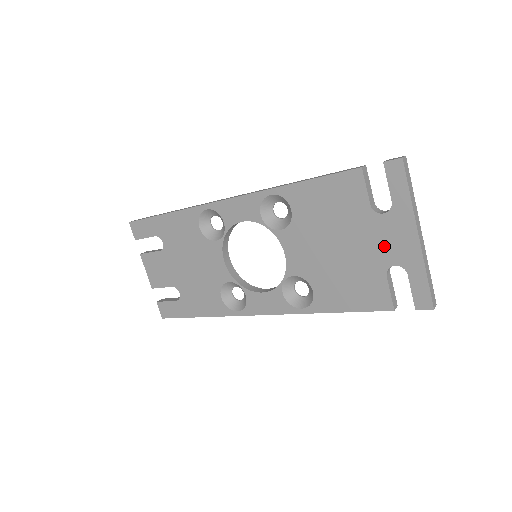
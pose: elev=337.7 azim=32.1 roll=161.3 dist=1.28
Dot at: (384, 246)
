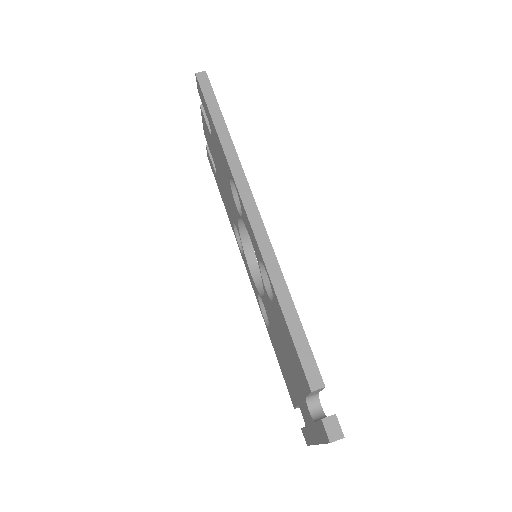
Dot at: (302, 407)
